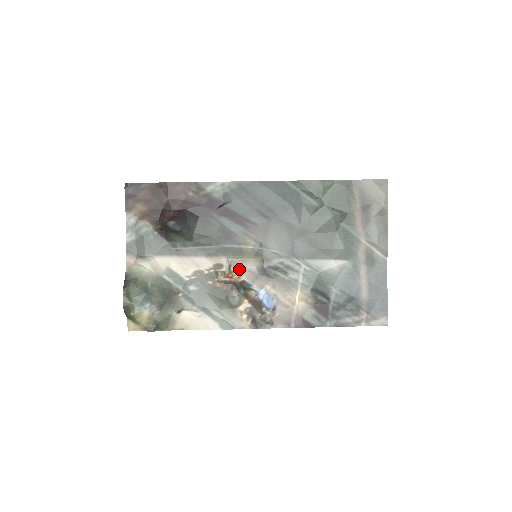
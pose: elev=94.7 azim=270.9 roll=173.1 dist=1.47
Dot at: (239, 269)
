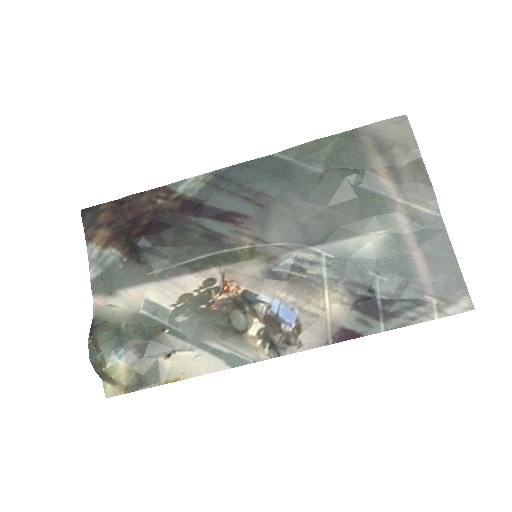
Dot at: (236, 277)
